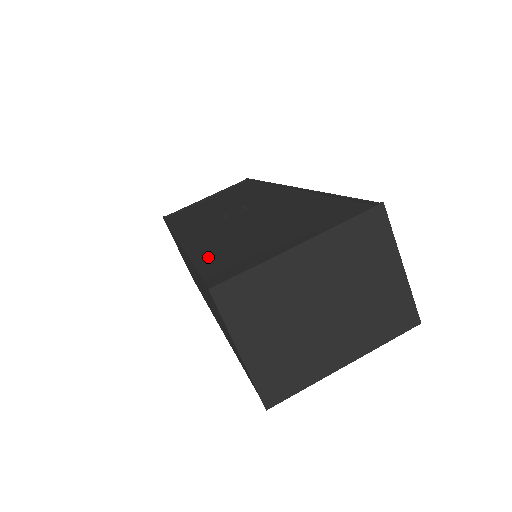
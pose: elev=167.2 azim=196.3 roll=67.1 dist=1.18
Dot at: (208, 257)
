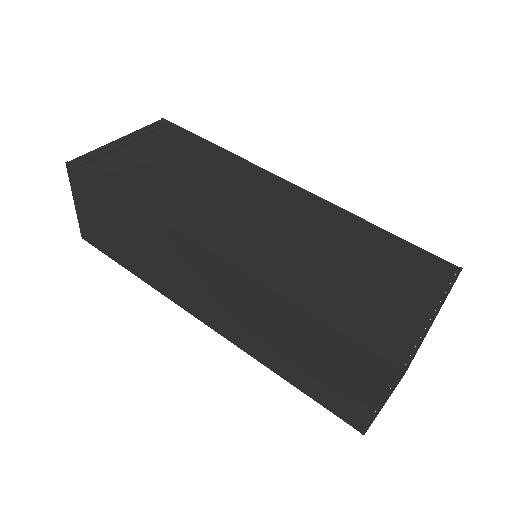
Dot at: (324, 307)
